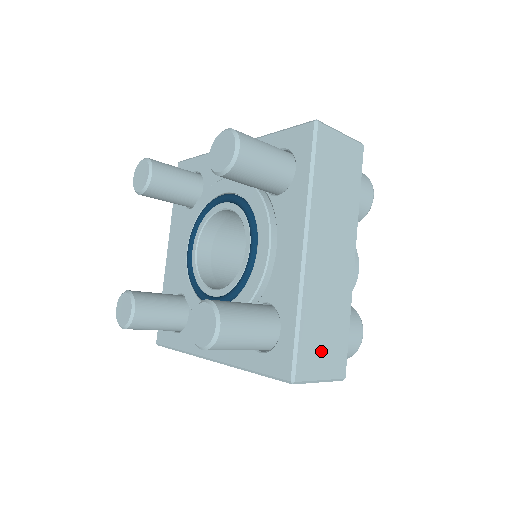
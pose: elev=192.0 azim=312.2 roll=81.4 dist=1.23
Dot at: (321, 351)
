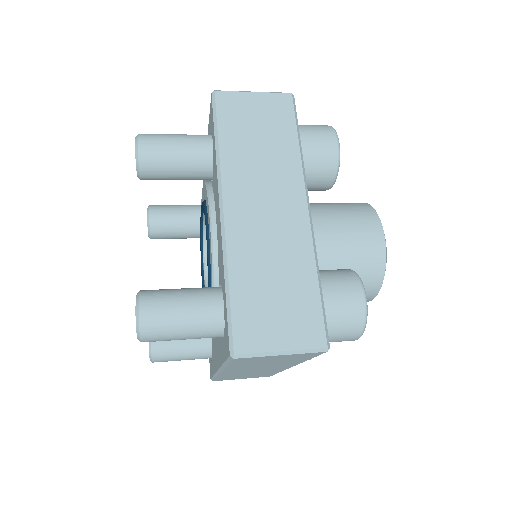
Dot at: (273, 317)
